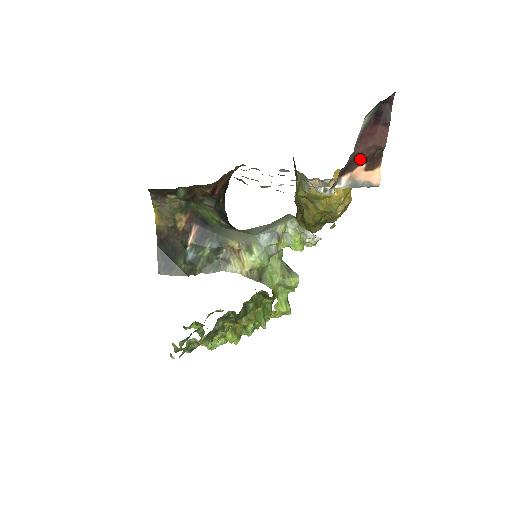
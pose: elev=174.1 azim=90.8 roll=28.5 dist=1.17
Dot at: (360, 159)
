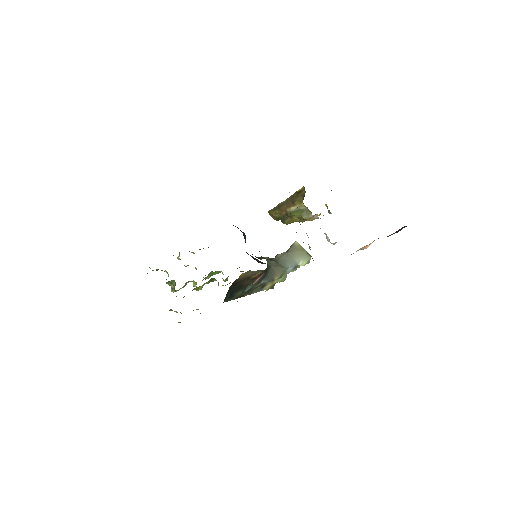
Dot at: occluded
